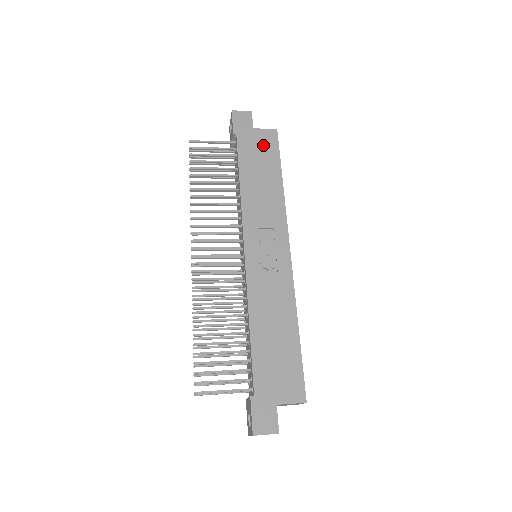
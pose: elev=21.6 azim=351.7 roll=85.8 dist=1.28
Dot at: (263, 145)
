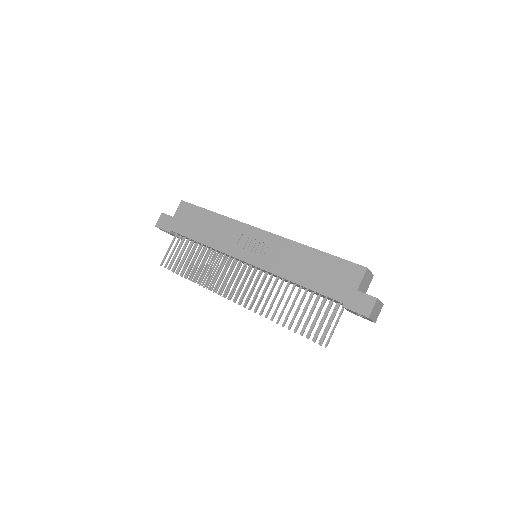
Dot at: (186, 215)
